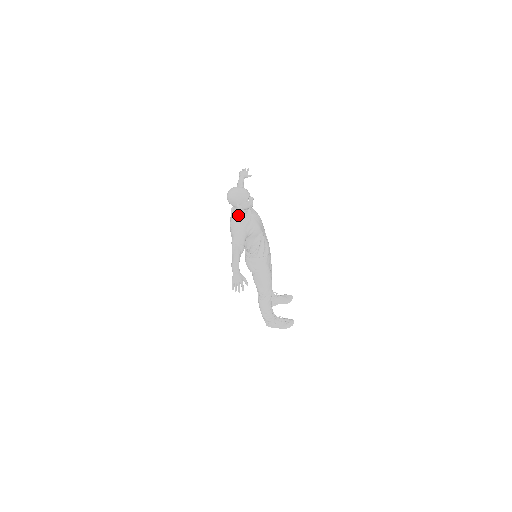
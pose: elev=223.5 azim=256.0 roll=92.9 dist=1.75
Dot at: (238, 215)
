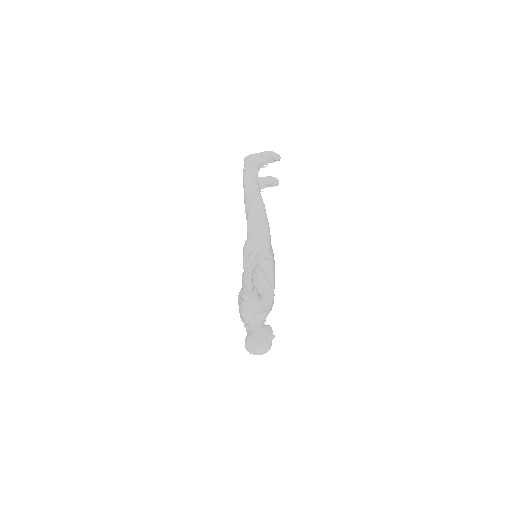
Dot at: occluded
